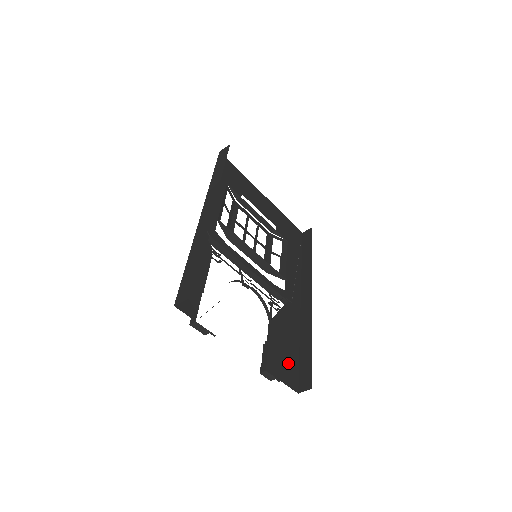
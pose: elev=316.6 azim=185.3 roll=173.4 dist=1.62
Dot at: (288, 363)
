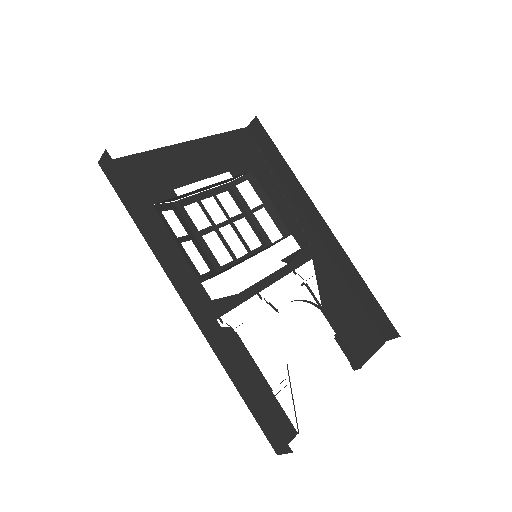
Dot at: (362, 327)
